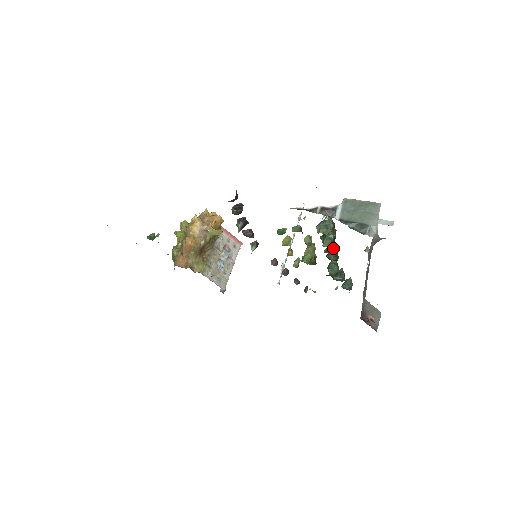
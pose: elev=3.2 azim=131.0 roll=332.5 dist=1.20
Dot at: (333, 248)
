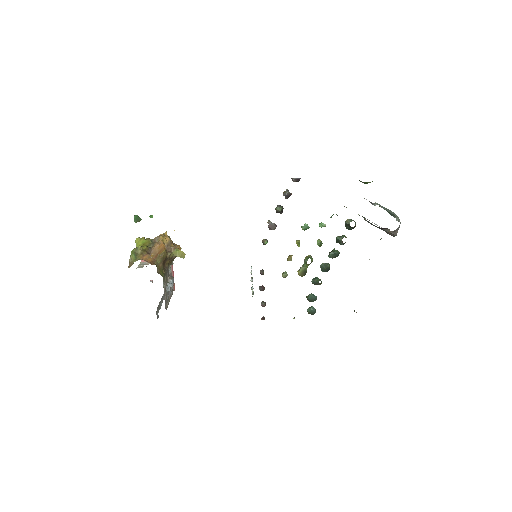
Dot at: occluded
